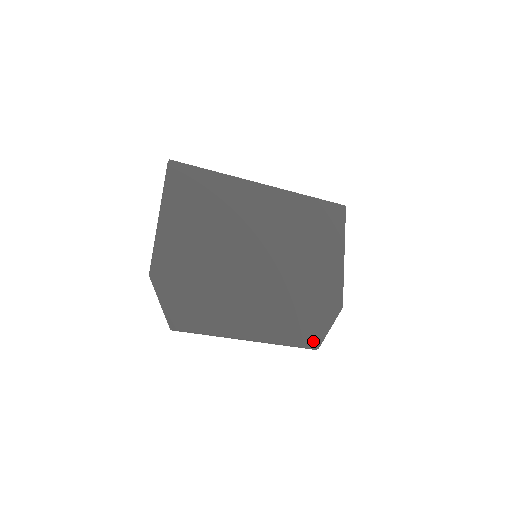
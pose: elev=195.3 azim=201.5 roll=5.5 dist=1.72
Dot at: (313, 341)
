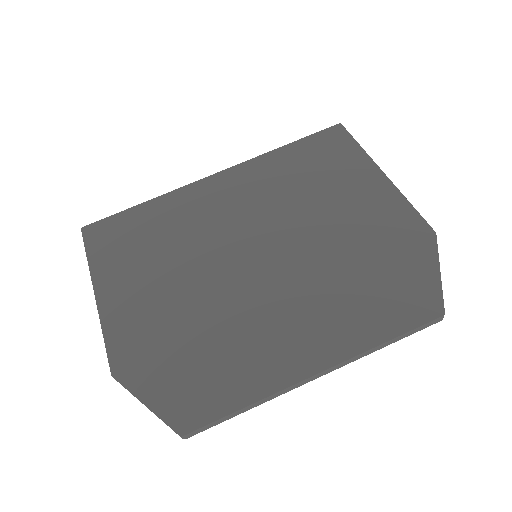
Dot at: (426, 308)
